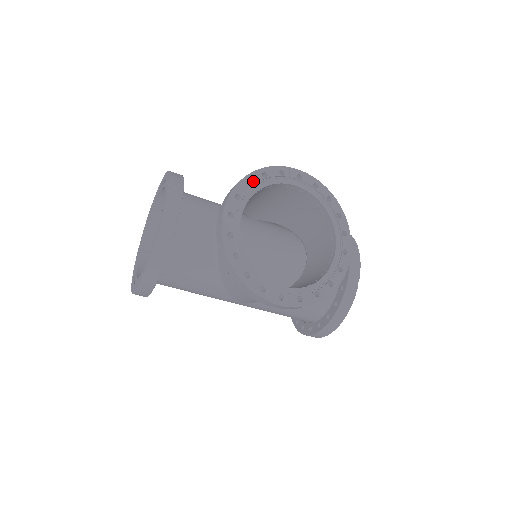
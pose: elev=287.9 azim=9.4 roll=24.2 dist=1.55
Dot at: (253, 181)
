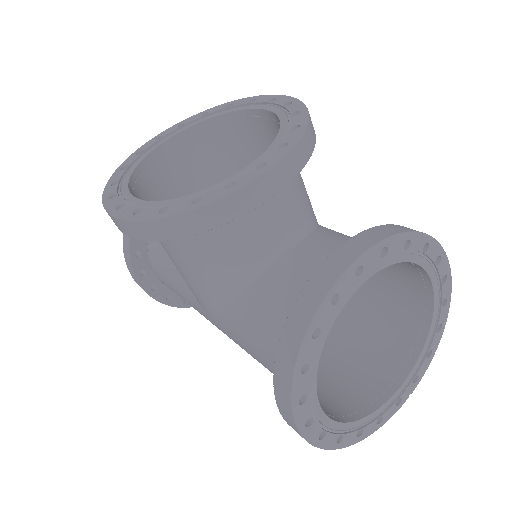
Dot at: (211, 112)
